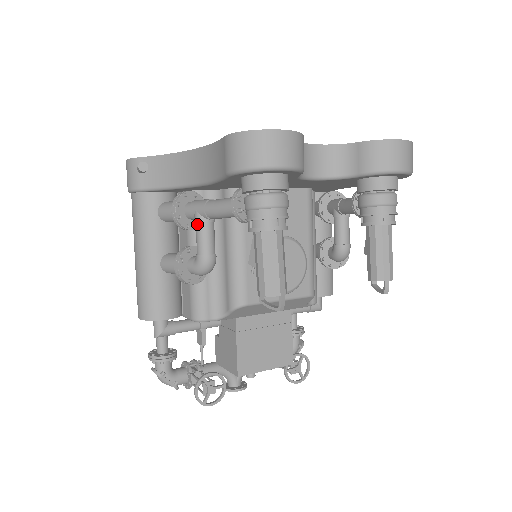
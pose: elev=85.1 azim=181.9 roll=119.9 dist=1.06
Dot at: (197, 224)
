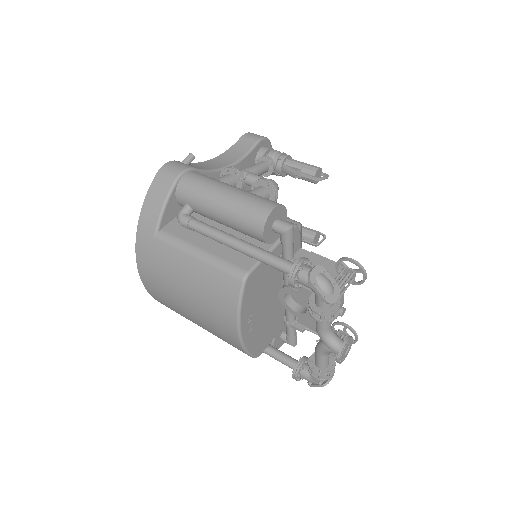
Dot at: (250, 173)
